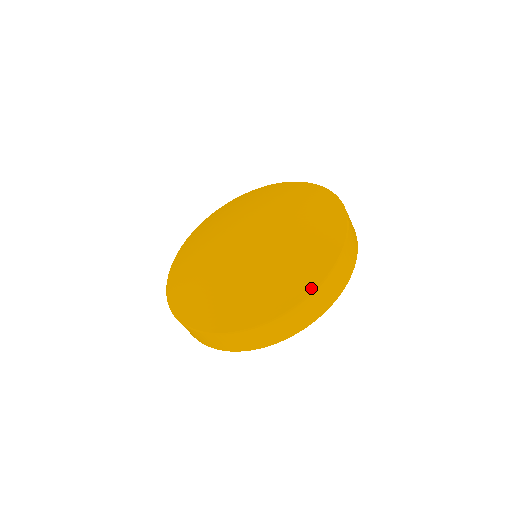
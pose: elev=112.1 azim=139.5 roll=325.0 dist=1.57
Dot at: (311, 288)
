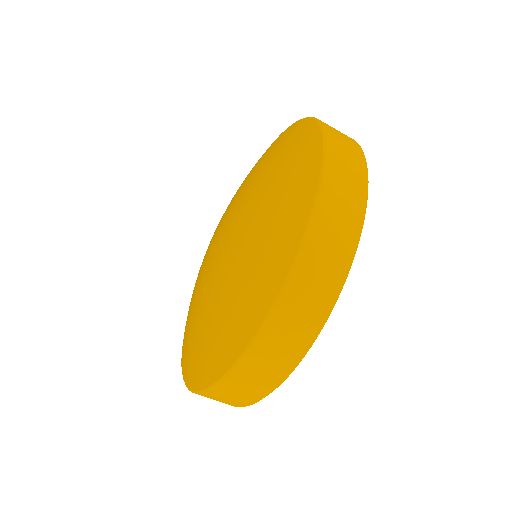
Dot at: (304, 120)
